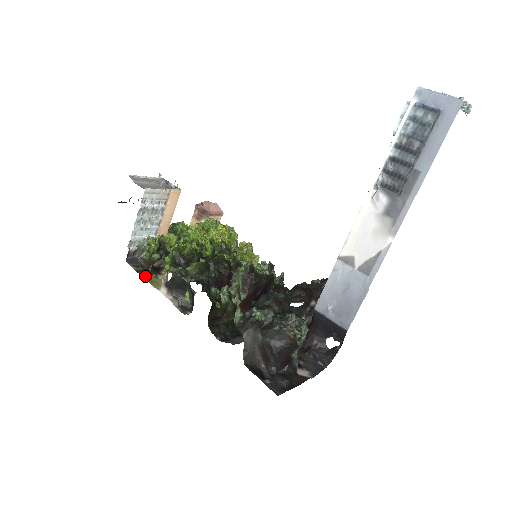
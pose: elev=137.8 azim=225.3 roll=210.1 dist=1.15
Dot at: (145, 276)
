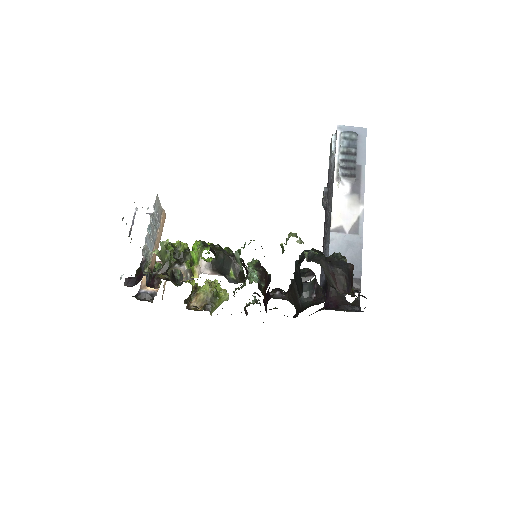
Dot at: occluded
